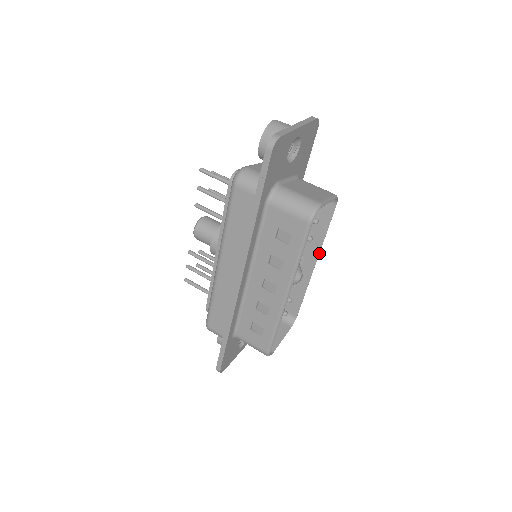
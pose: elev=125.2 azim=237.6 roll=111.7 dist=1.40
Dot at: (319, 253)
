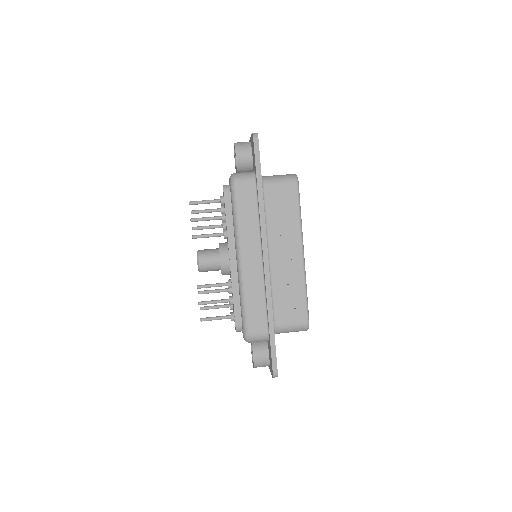
Dot at: occluded
